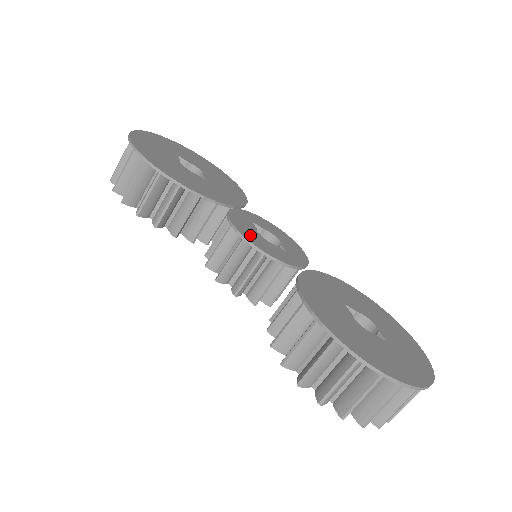
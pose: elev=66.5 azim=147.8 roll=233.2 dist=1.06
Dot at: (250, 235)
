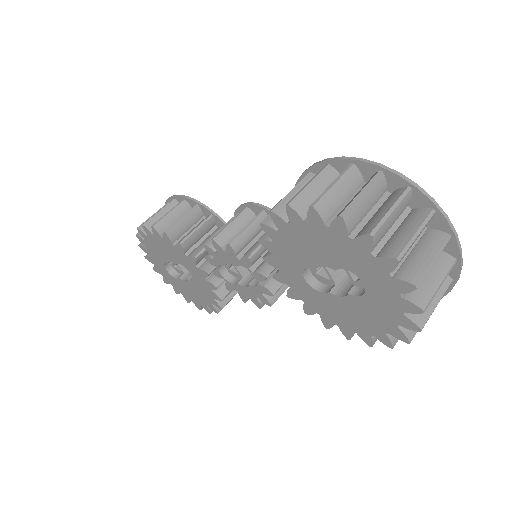
Dot at: (253, 213)
